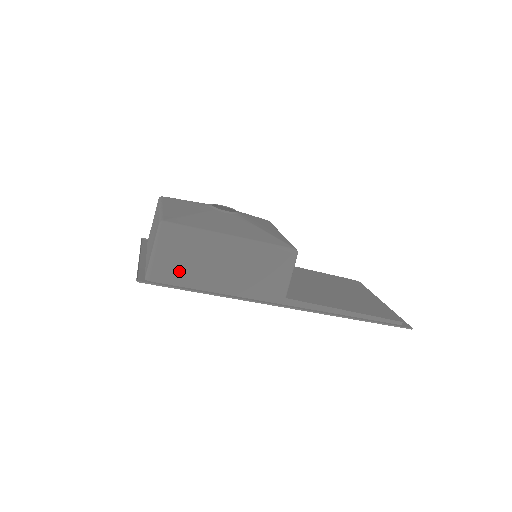
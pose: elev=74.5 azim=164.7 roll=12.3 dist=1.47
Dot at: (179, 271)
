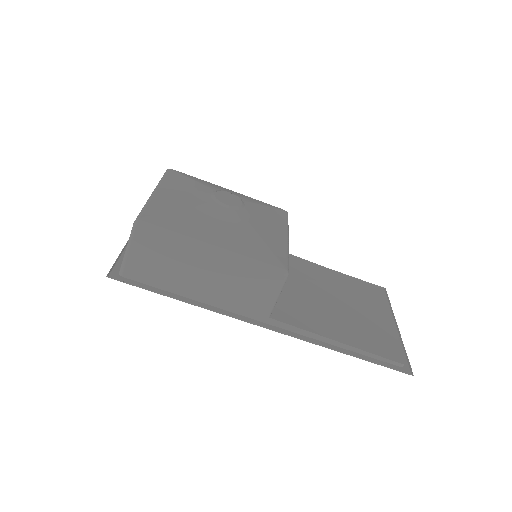
Dot at: (154, 272)
